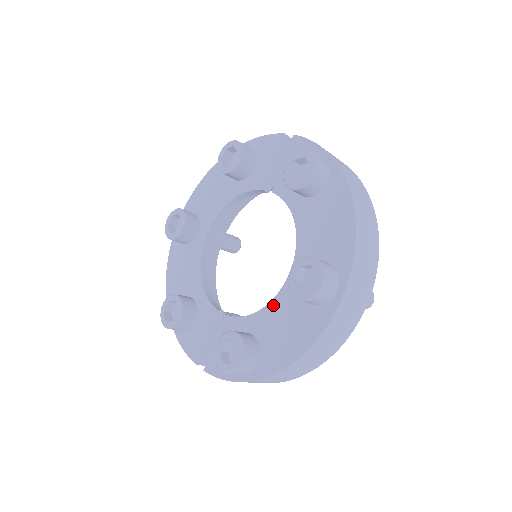
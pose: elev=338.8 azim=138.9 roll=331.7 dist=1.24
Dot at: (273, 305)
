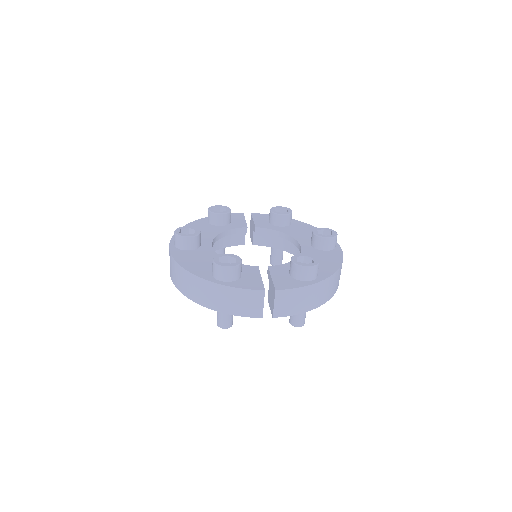
Dot at: occluded
